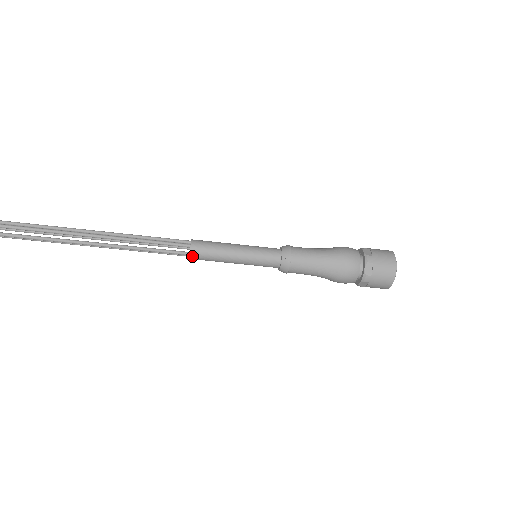
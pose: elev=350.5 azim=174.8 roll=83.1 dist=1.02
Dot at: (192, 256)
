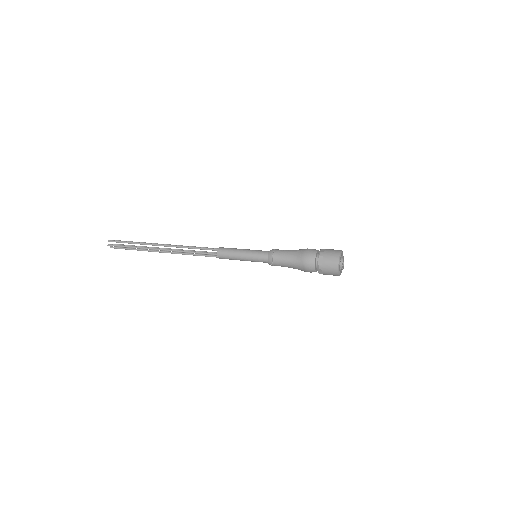
Dot at: occluded
